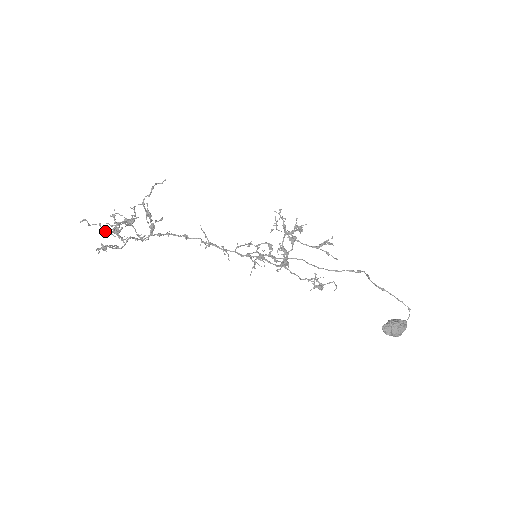
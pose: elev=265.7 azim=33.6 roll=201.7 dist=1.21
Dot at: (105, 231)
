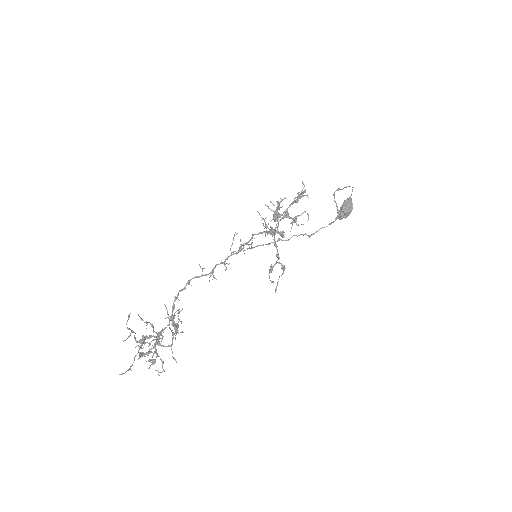
Dot at: occluded
